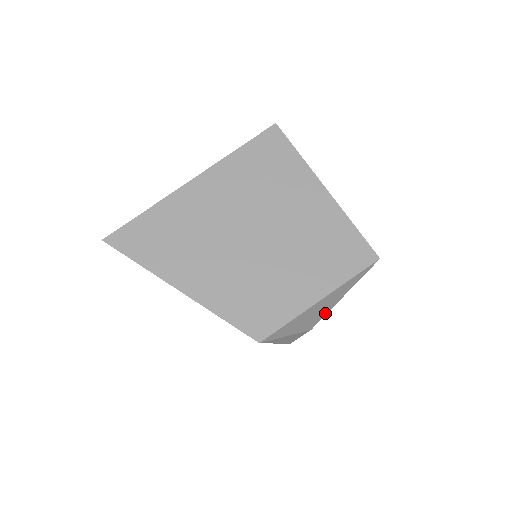
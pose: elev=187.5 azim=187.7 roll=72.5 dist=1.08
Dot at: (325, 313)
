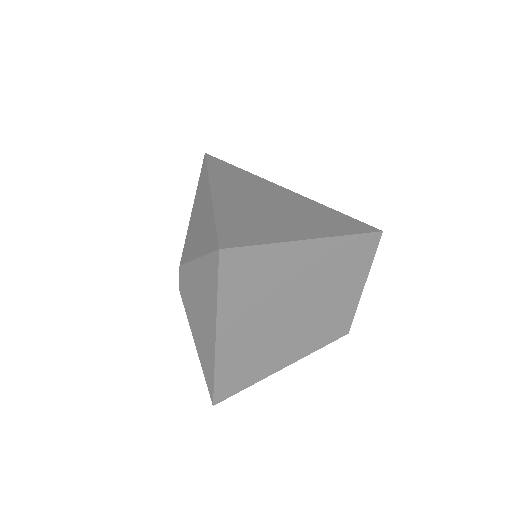
Dot at: occluded
